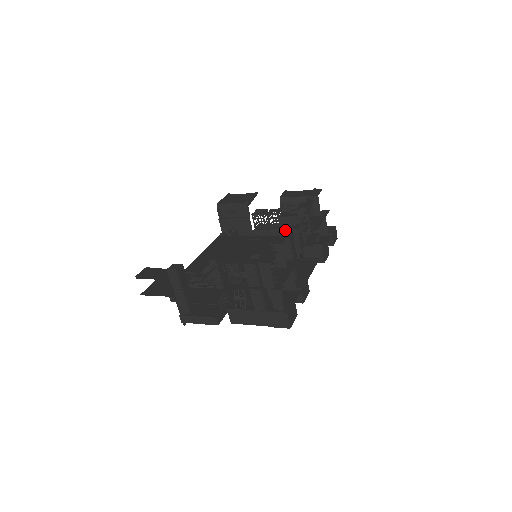
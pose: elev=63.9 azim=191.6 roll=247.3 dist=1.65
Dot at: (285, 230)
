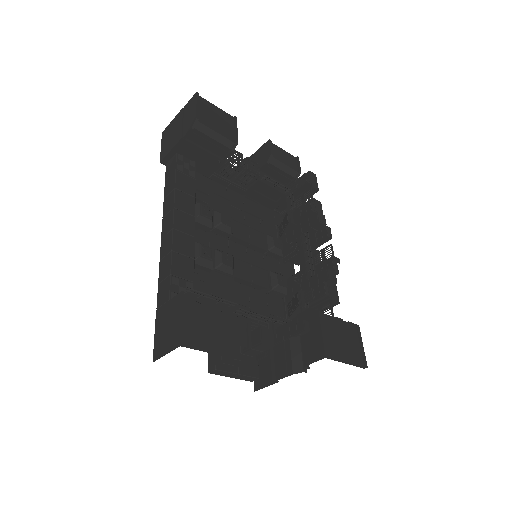
Dot at: (333, 274)
